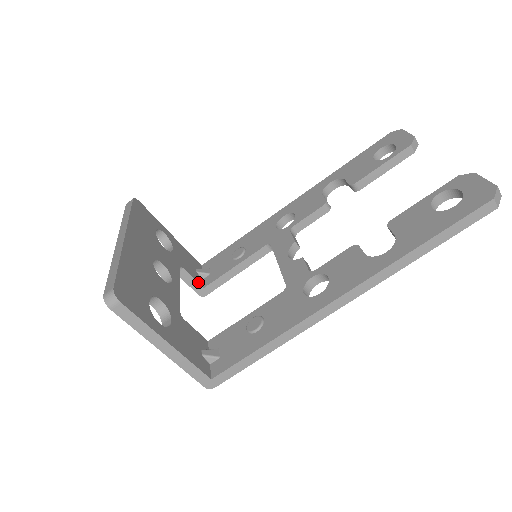
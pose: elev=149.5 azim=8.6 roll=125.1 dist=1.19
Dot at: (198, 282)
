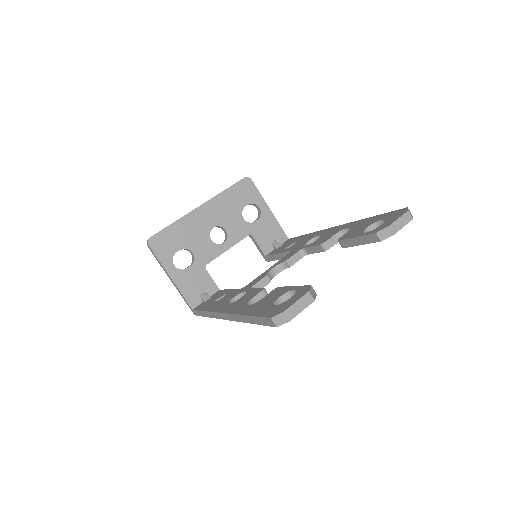
Dot at: (263, 250)
